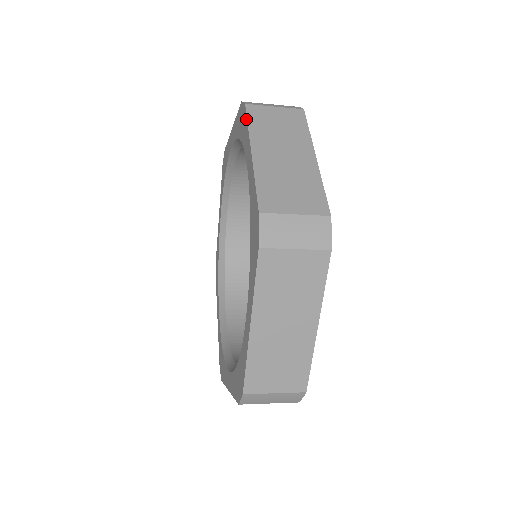
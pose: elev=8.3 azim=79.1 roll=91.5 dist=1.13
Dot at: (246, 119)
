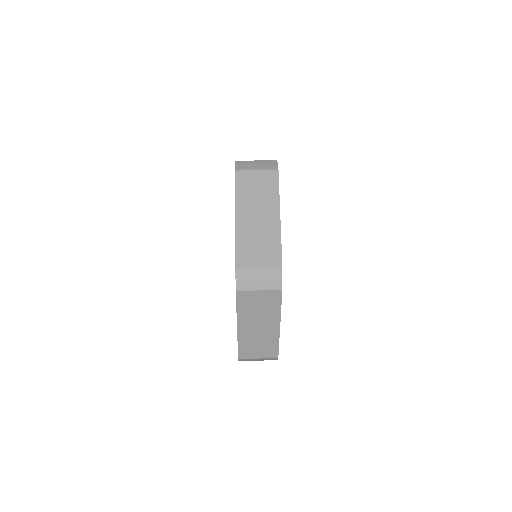
Dot at: (236, 301)
